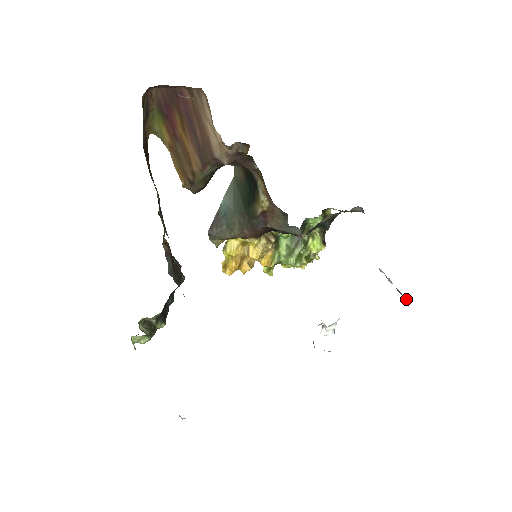
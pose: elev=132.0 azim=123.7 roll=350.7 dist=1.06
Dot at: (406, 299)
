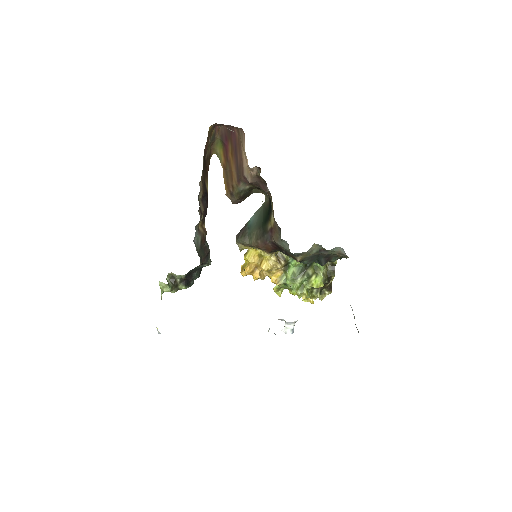
Dot at: occluded
